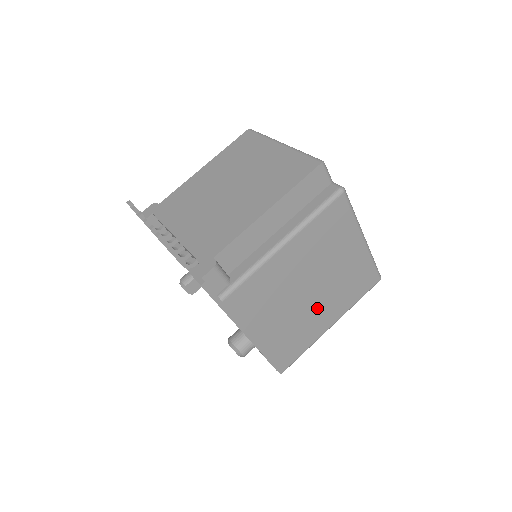
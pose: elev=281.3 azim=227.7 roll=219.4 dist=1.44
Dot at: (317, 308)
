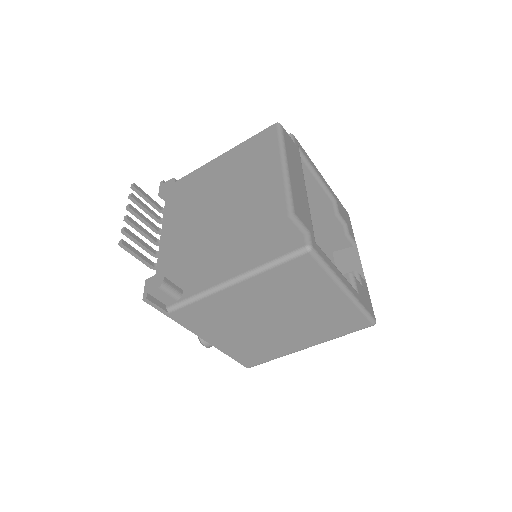
Dot at: (285, 333)
